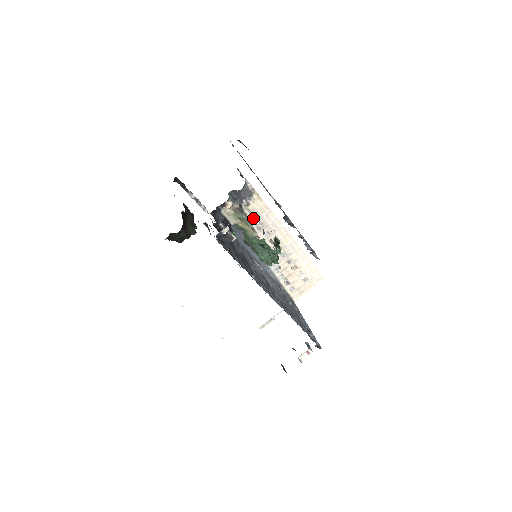
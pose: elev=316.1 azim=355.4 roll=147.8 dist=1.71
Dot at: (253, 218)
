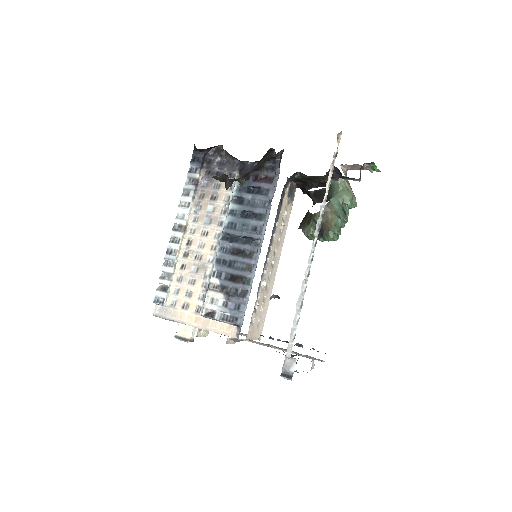
Dot at: (283, 217)
